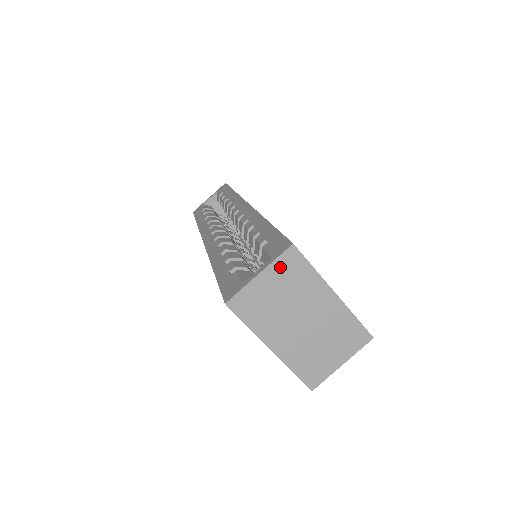
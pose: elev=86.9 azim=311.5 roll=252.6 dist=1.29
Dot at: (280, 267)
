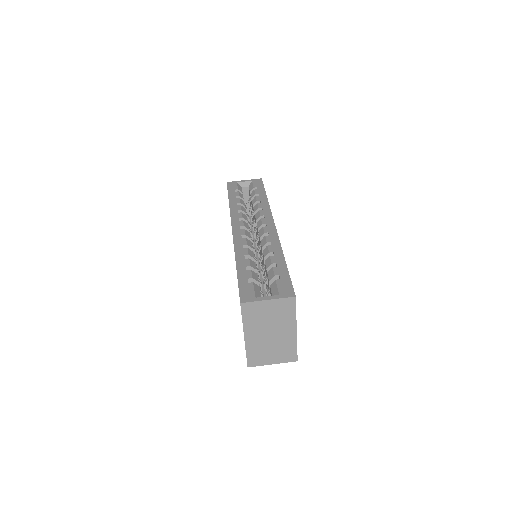
Dot at: (281, 303)
